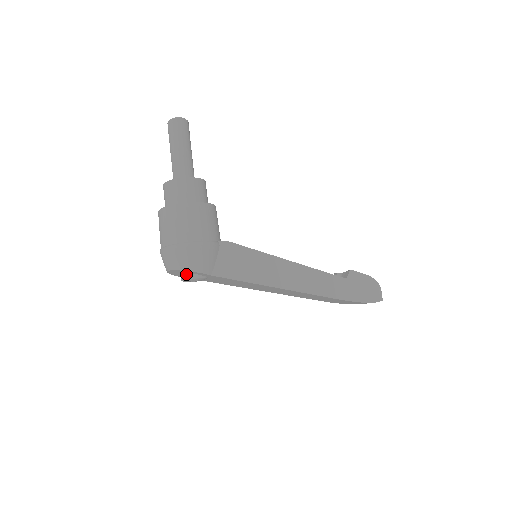
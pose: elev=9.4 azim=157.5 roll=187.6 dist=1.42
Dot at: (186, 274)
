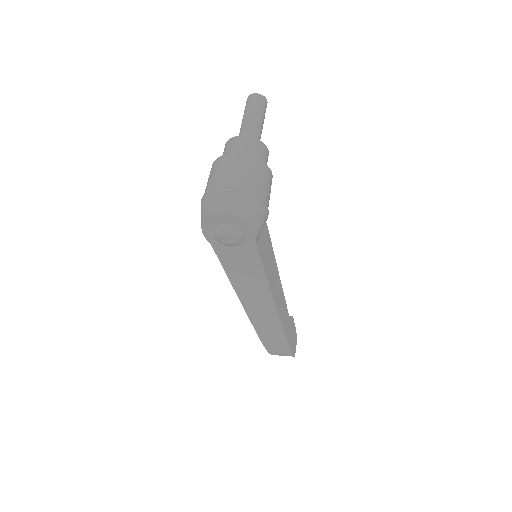
Dot at: (235, 227)
